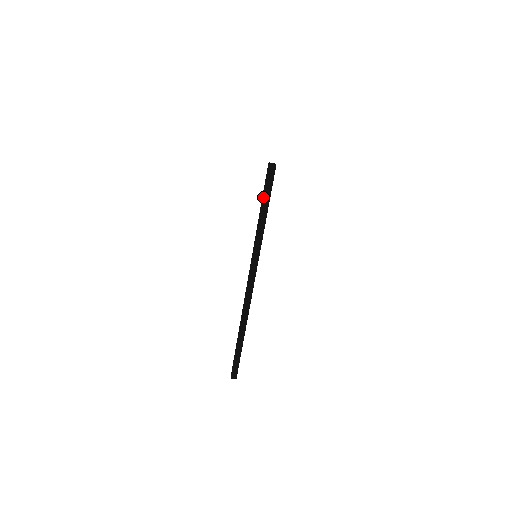
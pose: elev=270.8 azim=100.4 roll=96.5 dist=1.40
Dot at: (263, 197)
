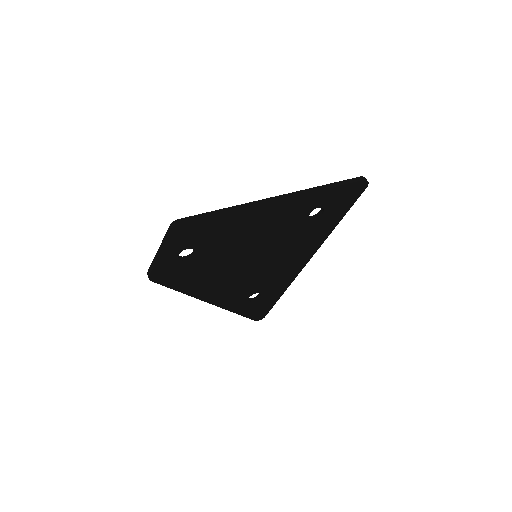
Dot at: (350, 179)
